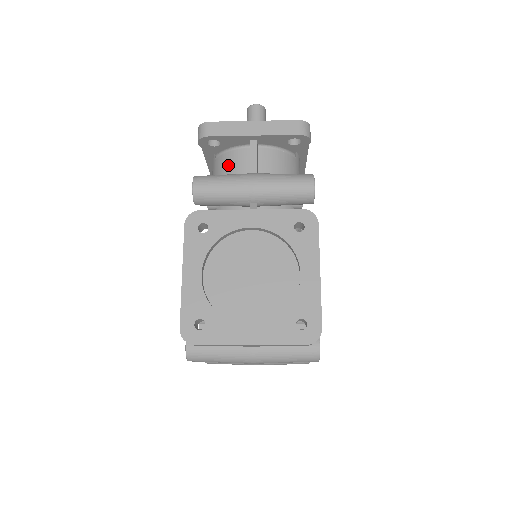
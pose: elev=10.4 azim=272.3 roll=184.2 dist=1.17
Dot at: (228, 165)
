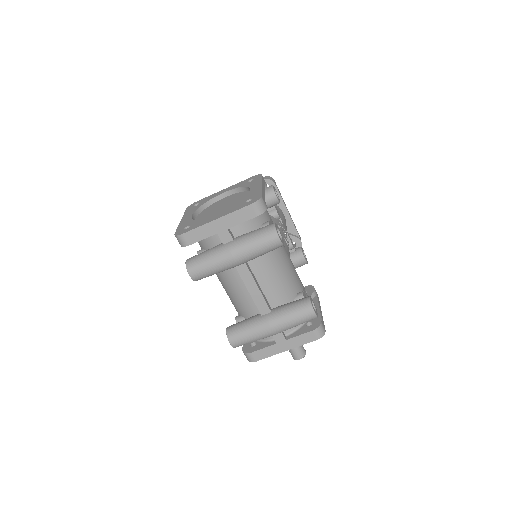
Dot at: occluded
